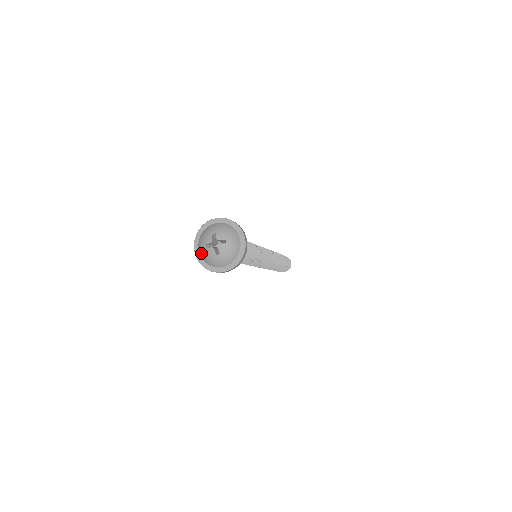
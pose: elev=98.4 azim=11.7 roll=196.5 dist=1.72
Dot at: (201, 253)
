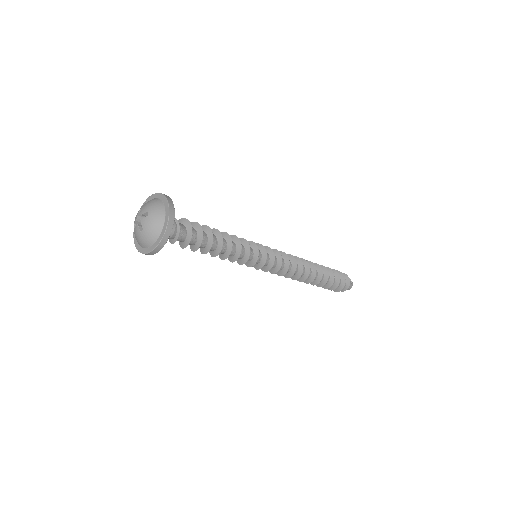
Dot at: (135, 236)
